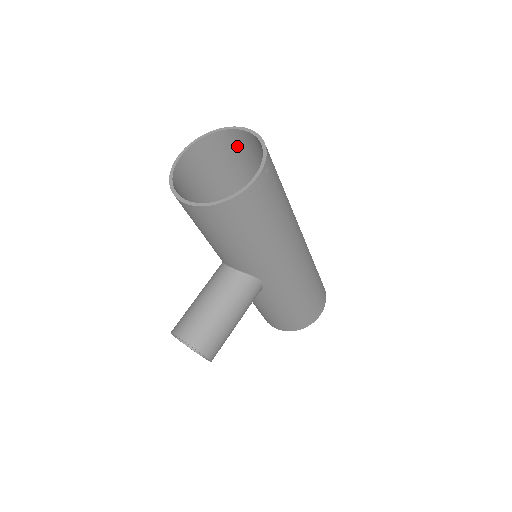
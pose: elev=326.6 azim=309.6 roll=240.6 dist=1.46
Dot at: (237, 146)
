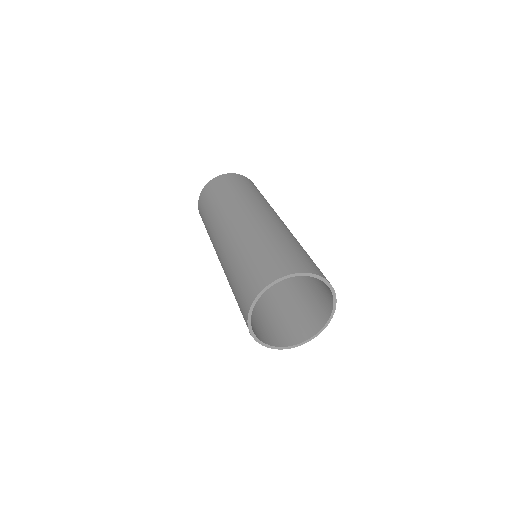
Dot at: (266, 273)
